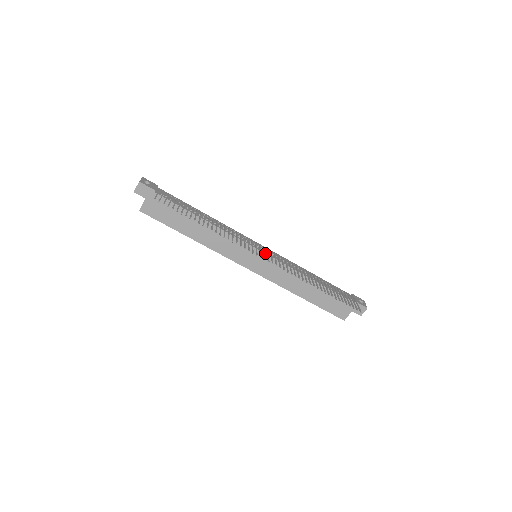
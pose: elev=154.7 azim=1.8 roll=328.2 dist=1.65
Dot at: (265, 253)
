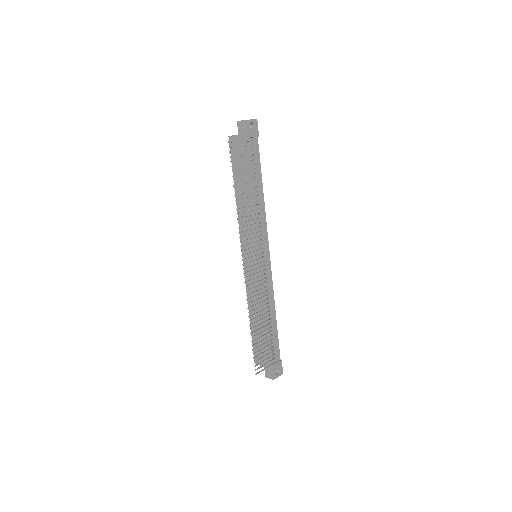
Dot at: (260, 262)
